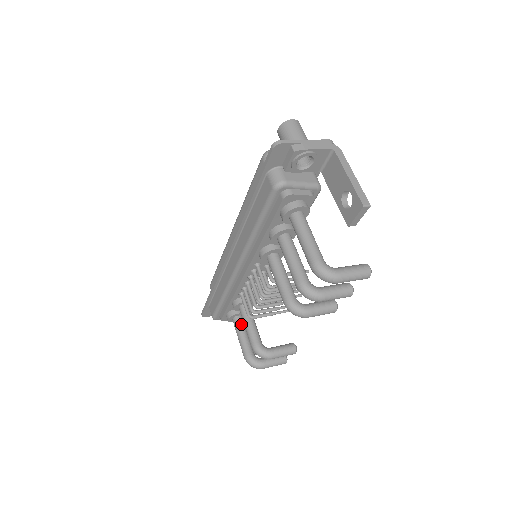
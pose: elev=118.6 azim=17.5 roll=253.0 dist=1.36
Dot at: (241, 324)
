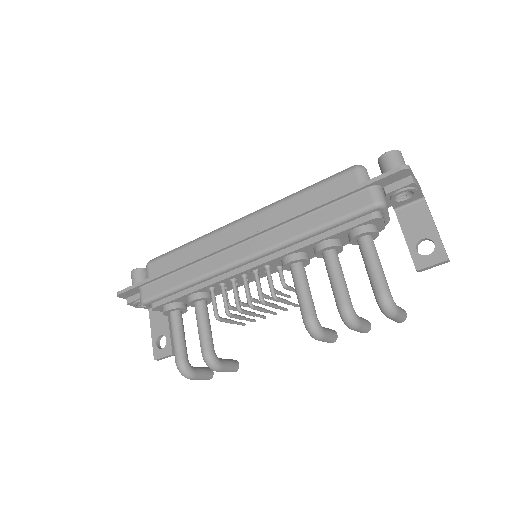
Dot at: (182, 321)
